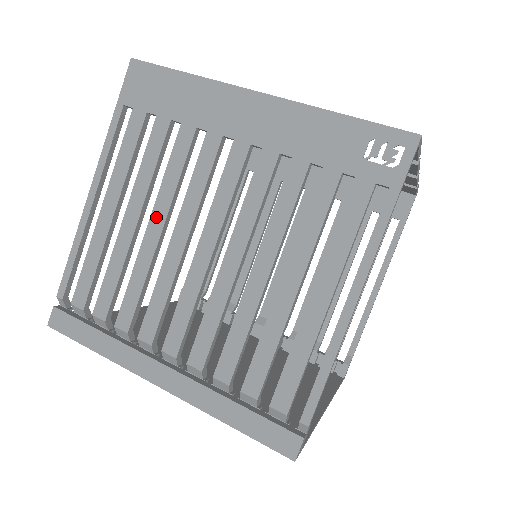
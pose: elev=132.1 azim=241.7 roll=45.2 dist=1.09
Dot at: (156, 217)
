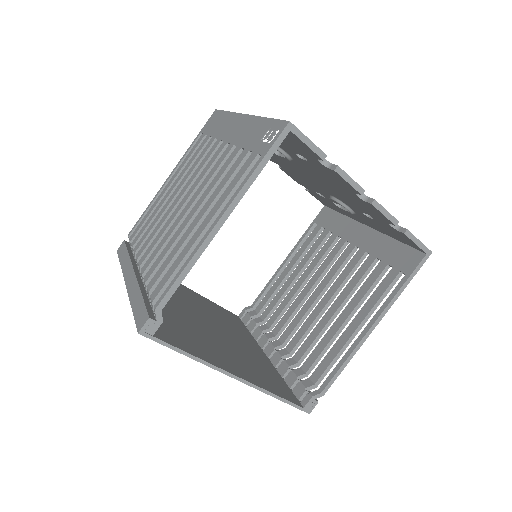
Dot at: (178, 188)
